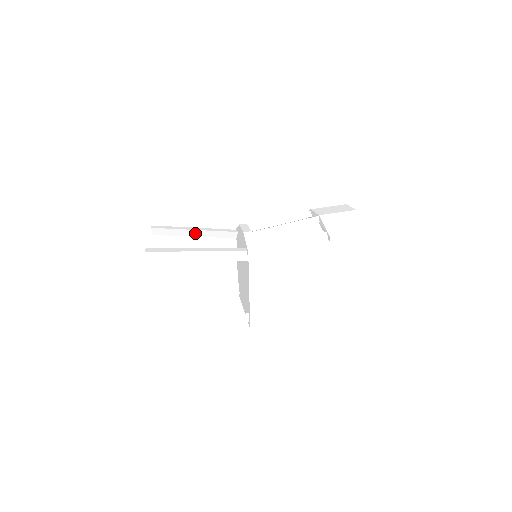
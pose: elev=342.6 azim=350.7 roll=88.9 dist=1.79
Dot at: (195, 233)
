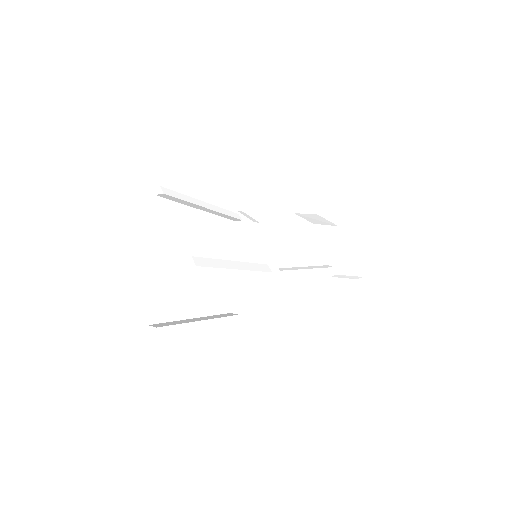
Dot at: (201, 208)
